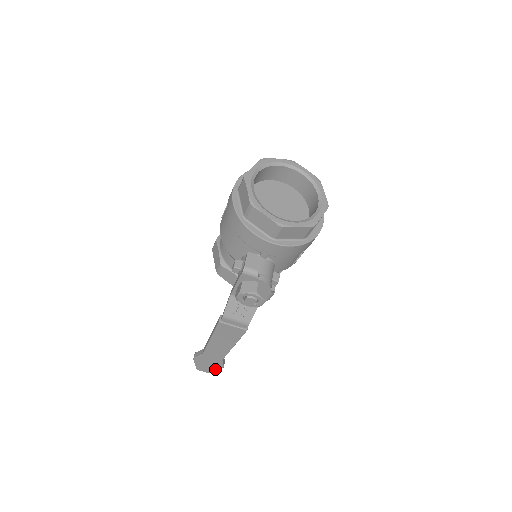
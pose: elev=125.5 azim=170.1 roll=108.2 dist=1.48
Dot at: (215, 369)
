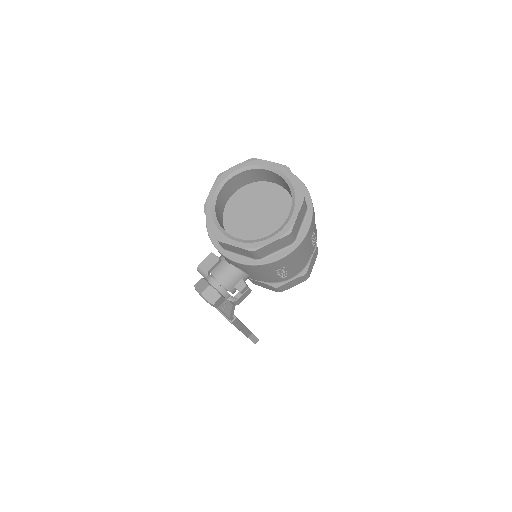
Dot at: occluded
